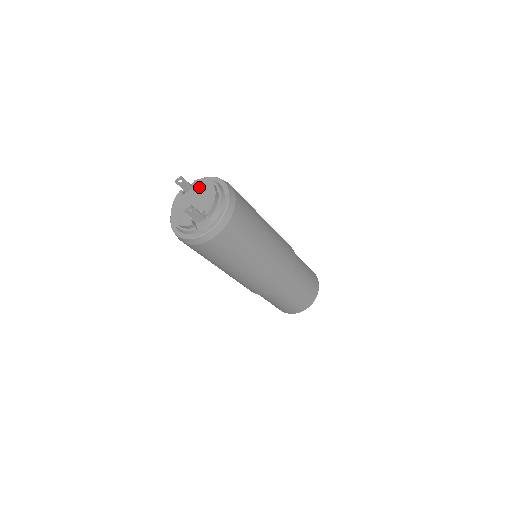
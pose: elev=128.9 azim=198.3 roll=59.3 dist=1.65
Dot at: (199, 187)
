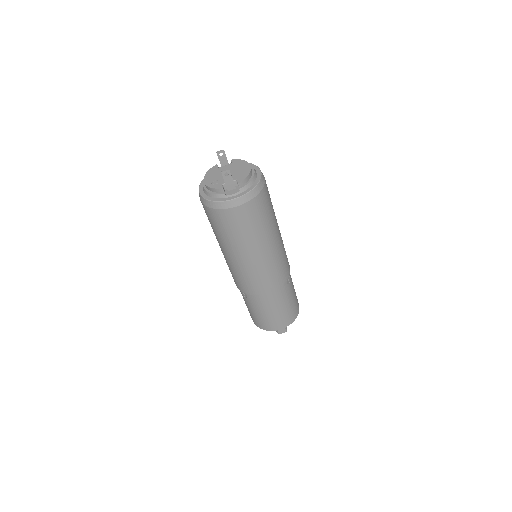
Dot at: (236, 164)
